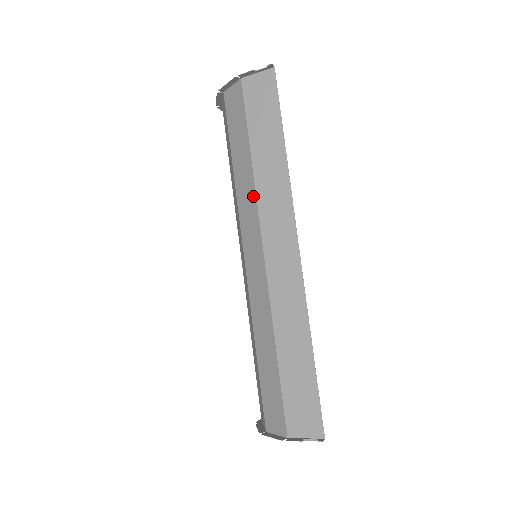
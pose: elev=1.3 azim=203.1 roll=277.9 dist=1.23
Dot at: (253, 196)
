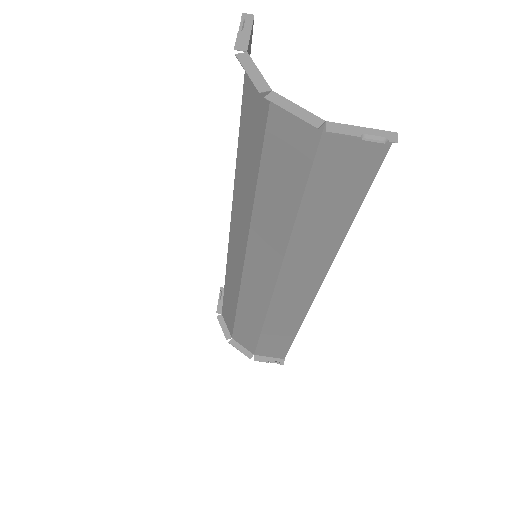
Dot at: (281, 246)
